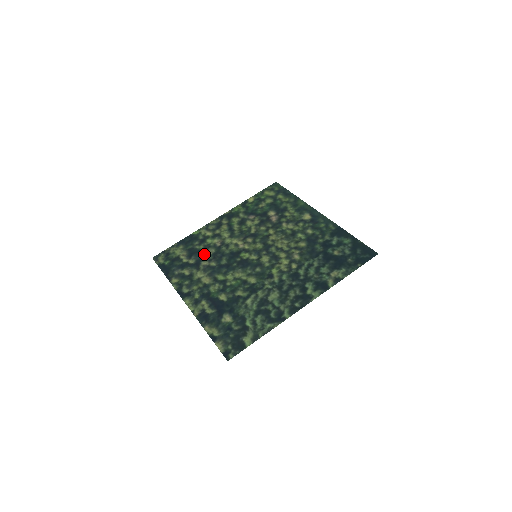
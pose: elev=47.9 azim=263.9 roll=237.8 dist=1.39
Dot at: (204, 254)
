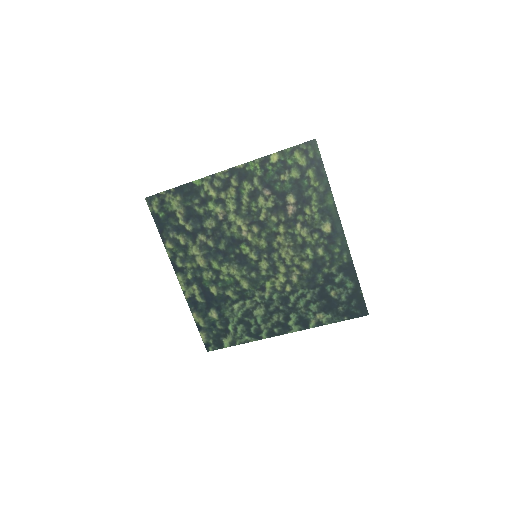
Dot at: (203, 224)
